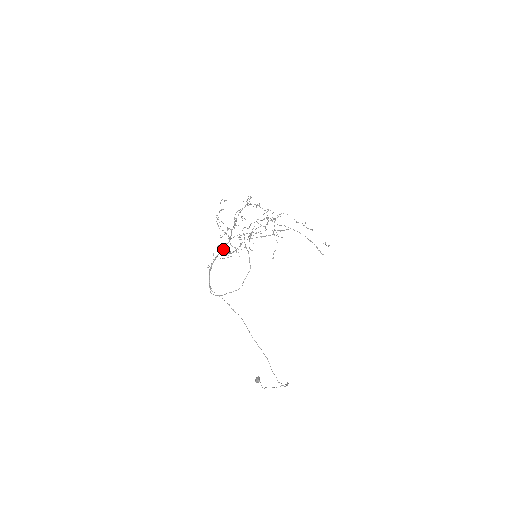
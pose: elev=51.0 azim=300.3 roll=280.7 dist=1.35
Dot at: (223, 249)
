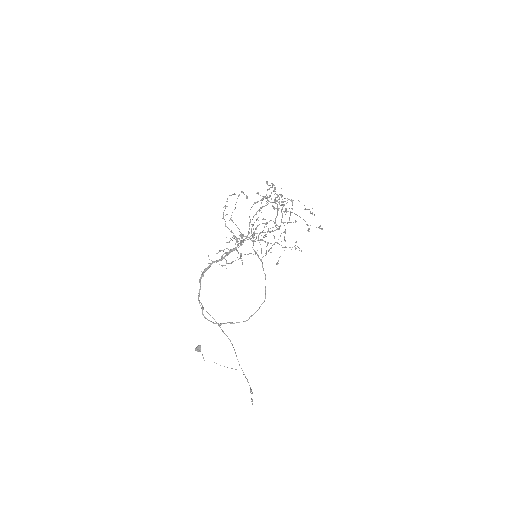
Dot at: (226, 255)
